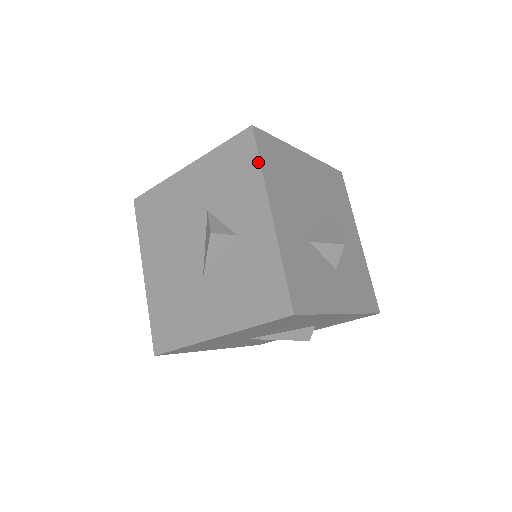
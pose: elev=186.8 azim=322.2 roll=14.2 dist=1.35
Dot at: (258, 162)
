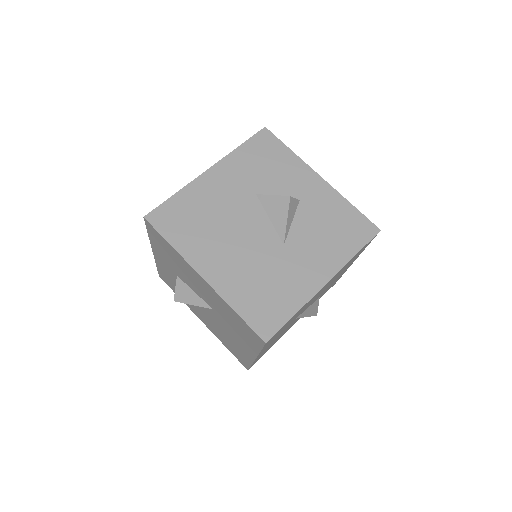
Dot at: (287, 148)
